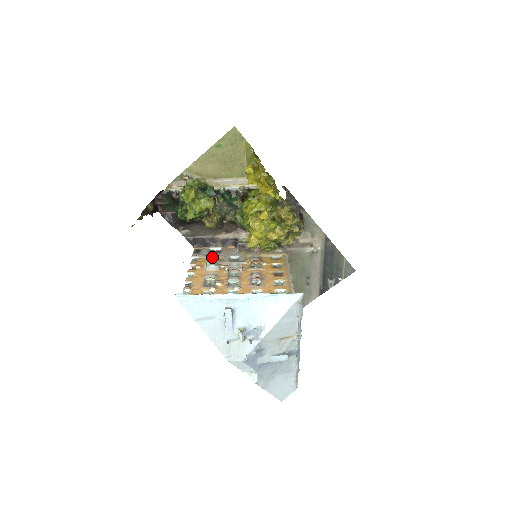
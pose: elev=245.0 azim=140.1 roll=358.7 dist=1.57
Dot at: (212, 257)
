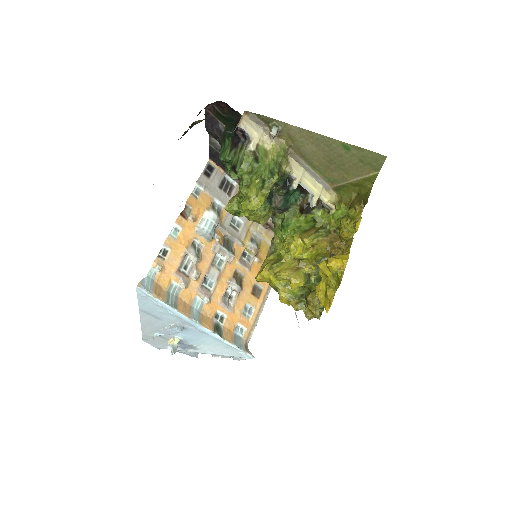
Dot at: (217, 200)
